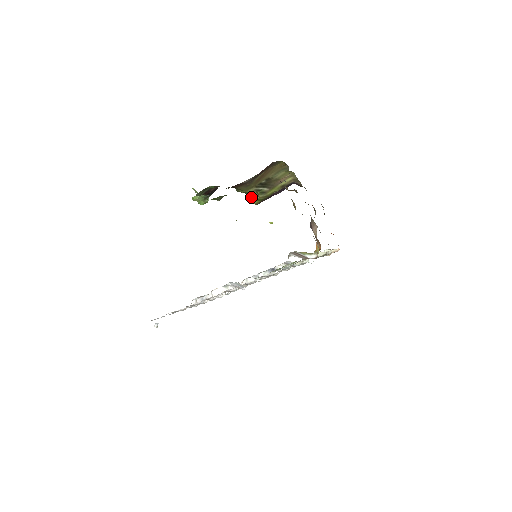
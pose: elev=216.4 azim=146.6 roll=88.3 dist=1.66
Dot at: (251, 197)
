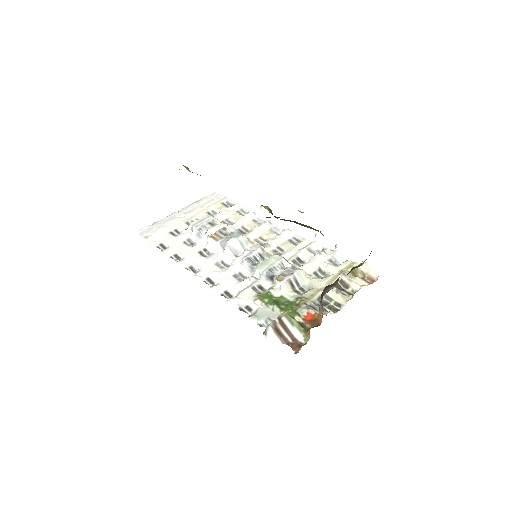
Dot at: (264, 206)
